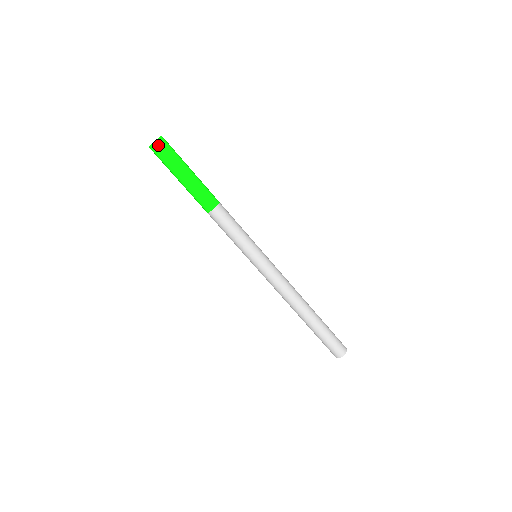
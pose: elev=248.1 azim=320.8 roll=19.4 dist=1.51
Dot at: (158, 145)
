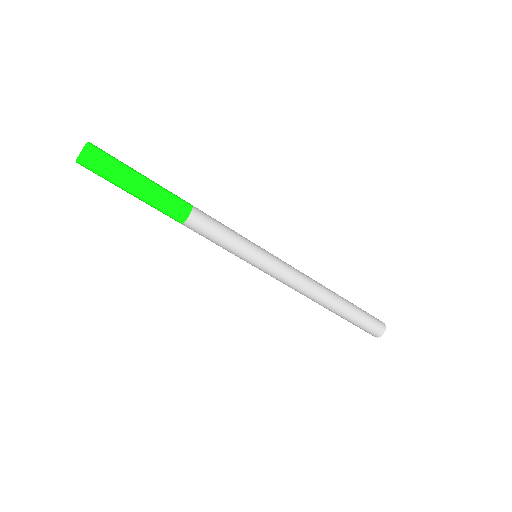
Dot at: (90, 153)
